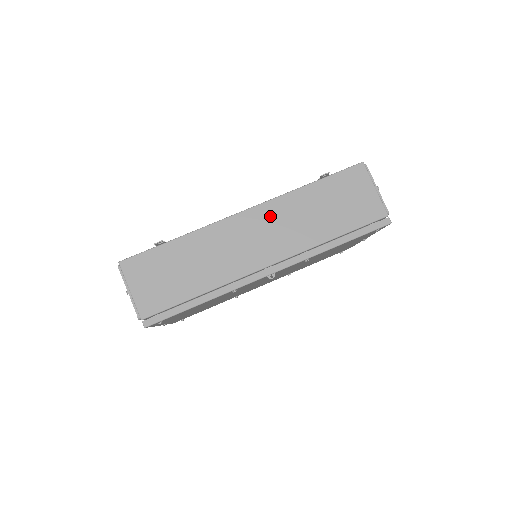
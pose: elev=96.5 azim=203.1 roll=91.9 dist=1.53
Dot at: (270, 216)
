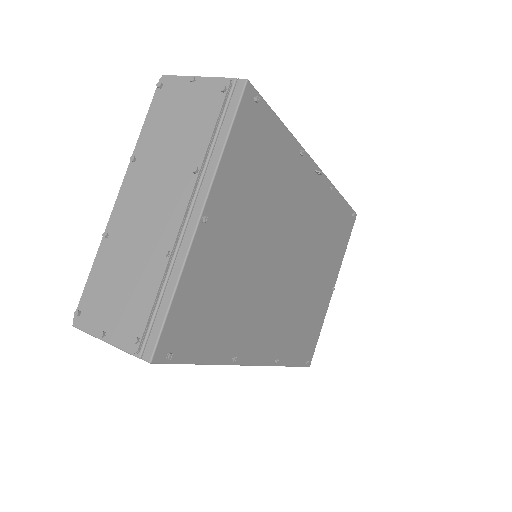
Dot at: occluded
